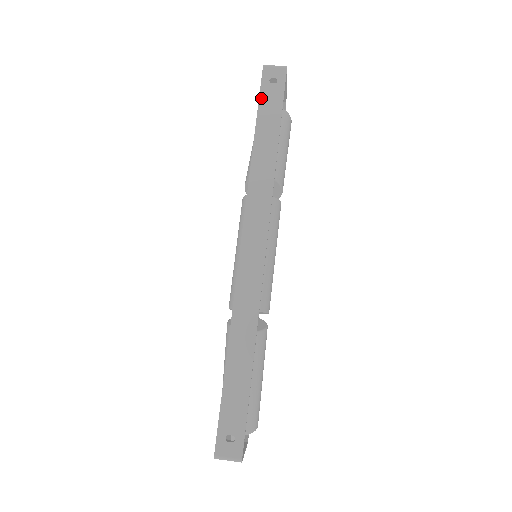
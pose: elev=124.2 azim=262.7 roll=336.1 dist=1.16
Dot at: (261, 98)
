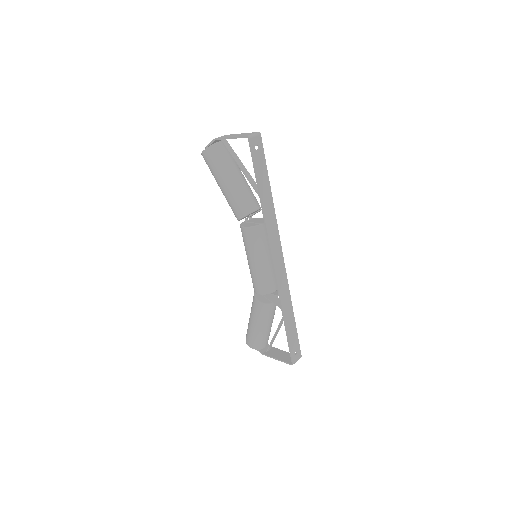
Dot at: (255, 164)
